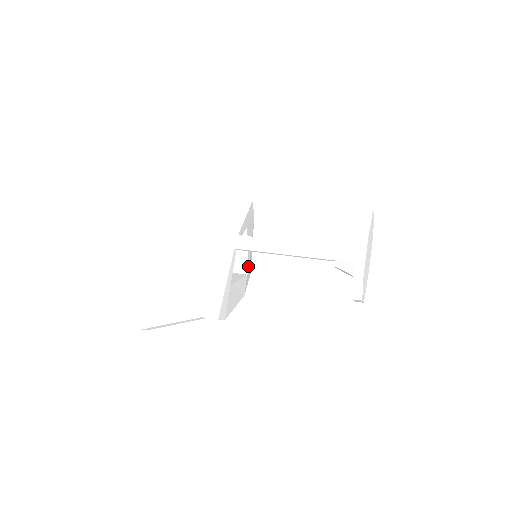
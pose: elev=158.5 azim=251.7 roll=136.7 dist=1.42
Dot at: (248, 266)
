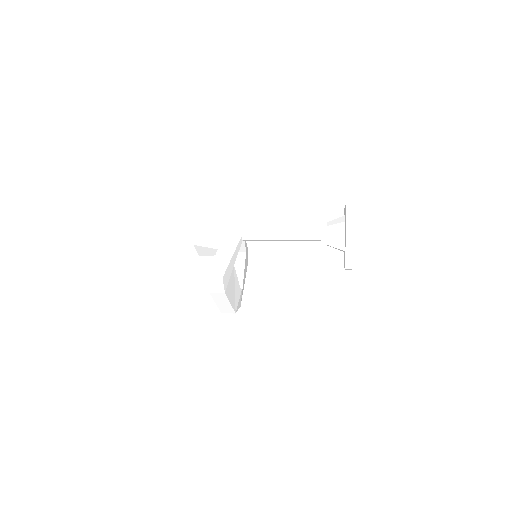
Dot at: (242, 287)
